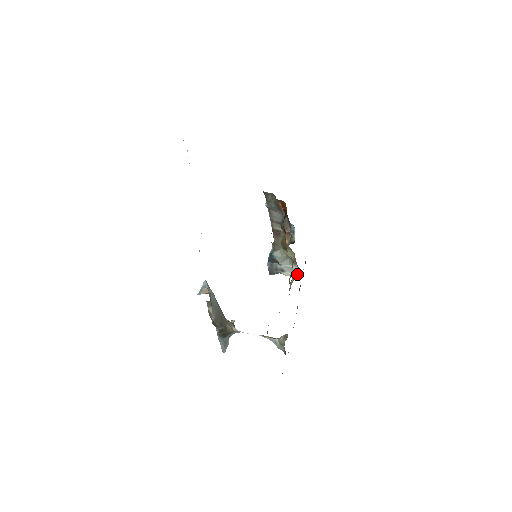
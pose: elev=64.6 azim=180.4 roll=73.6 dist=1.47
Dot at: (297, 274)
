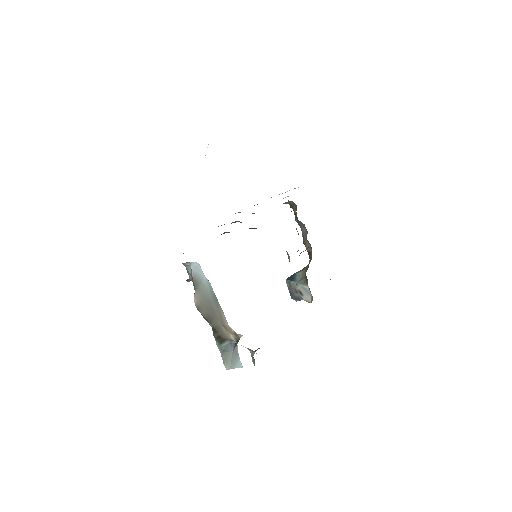
Dot at: (312, 298)
